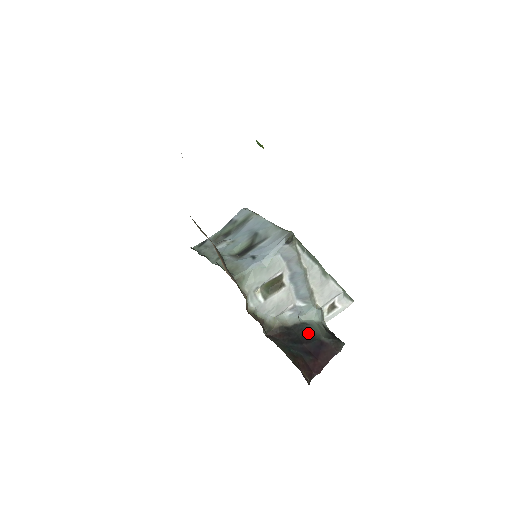
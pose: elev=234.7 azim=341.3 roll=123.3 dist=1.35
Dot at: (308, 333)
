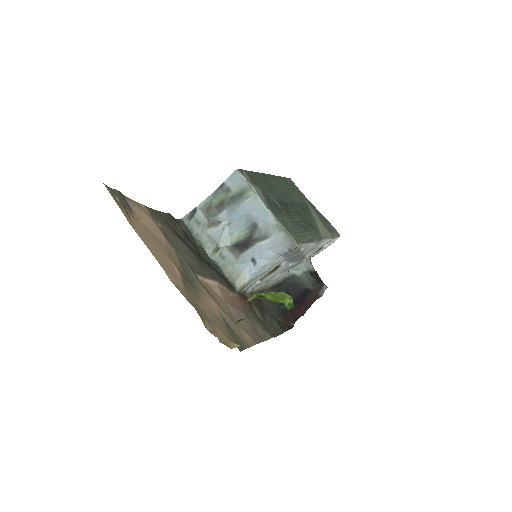
Dot at: (296, 285)
